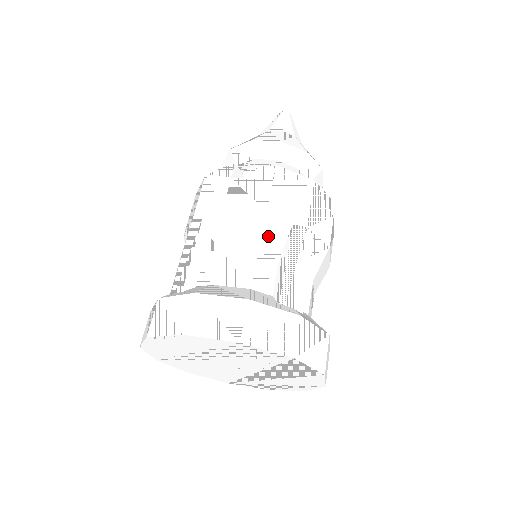
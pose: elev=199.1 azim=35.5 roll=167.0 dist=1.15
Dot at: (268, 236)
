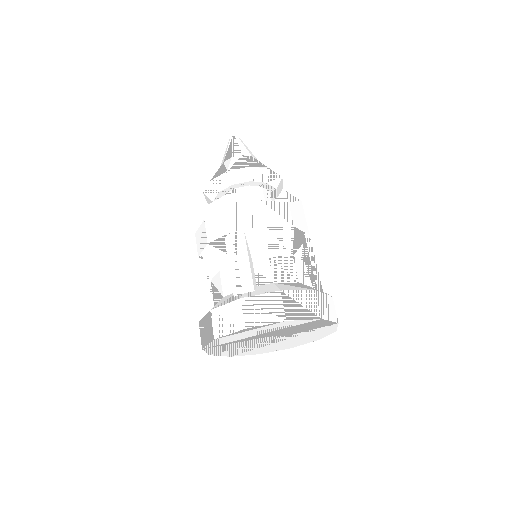
Dot at: (296, 244)
